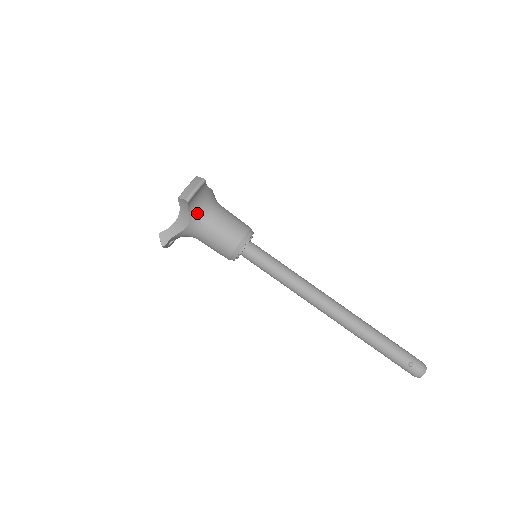
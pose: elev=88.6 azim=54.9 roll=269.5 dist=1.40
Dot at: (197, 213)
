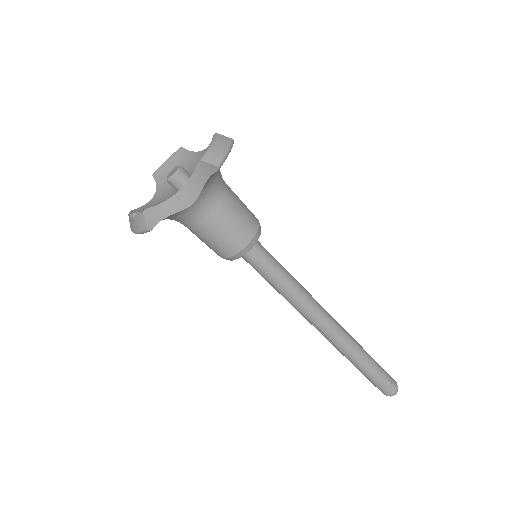
Dot at: (209, 188)
